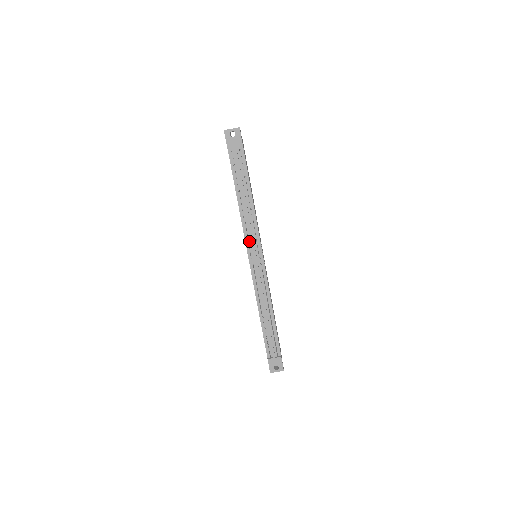
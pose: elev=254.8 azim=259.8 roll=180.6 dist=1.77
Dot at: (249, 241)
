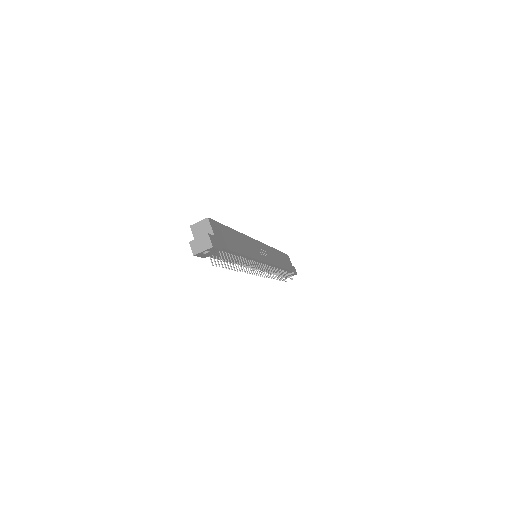
Dot at: occluded
